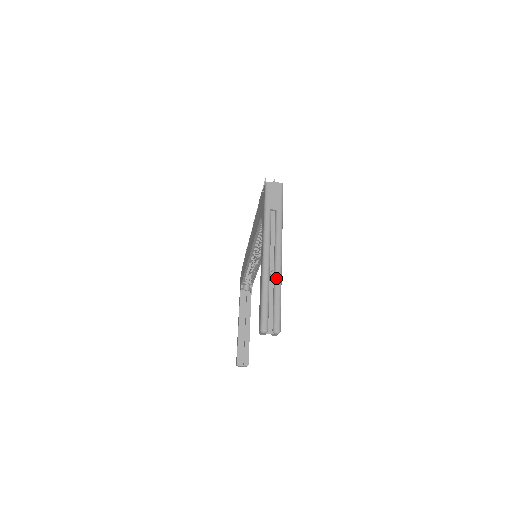
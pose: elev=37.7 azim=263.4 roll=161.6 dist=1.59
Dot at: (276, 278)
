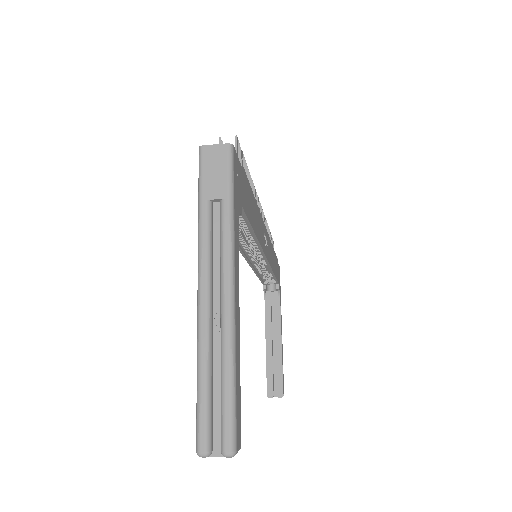
Dot at: (223, 340)
